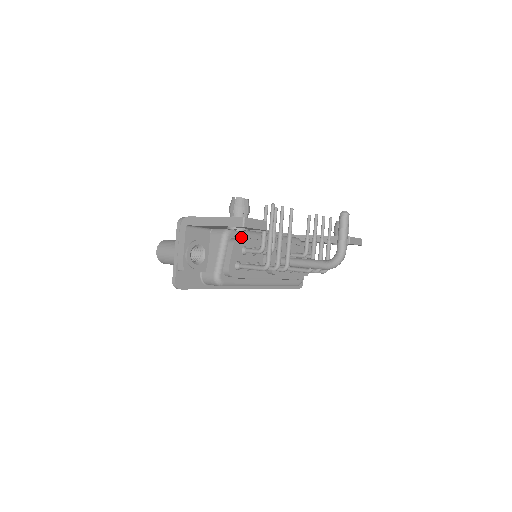
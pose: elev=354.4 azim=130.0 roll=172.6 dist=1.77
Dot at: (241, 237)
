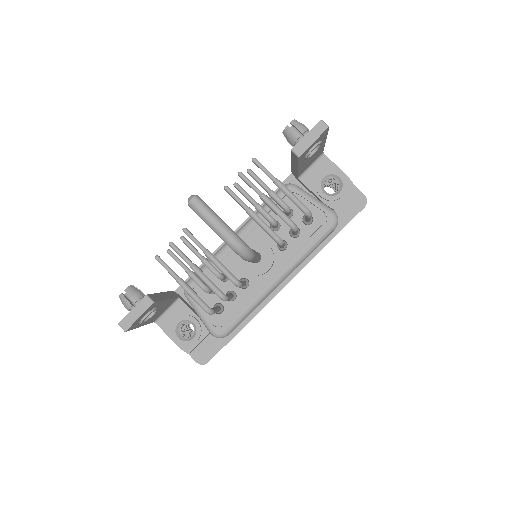
Dot at: occluded
